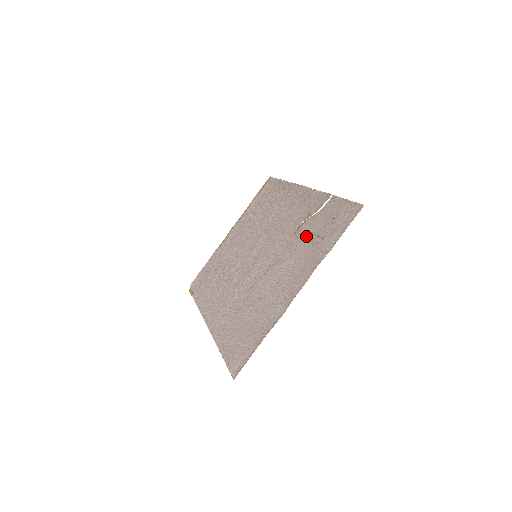
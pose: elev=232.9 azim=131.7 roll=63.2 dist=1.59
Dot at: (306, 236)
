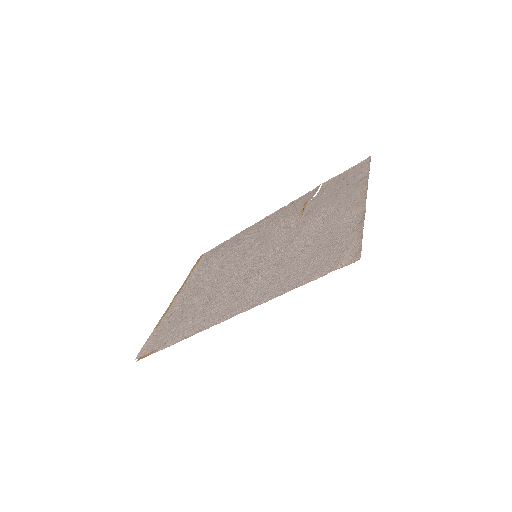
Dot at: (322, 201)
